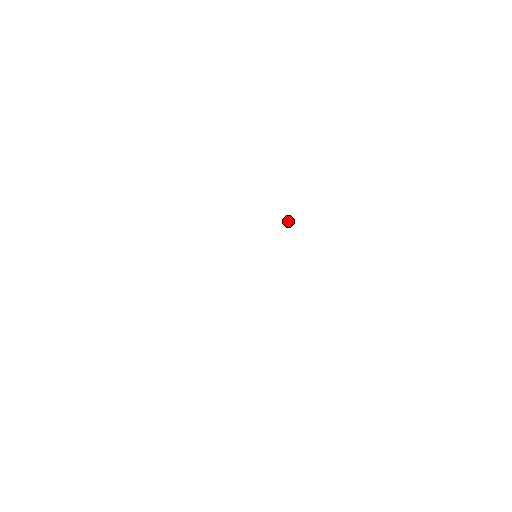
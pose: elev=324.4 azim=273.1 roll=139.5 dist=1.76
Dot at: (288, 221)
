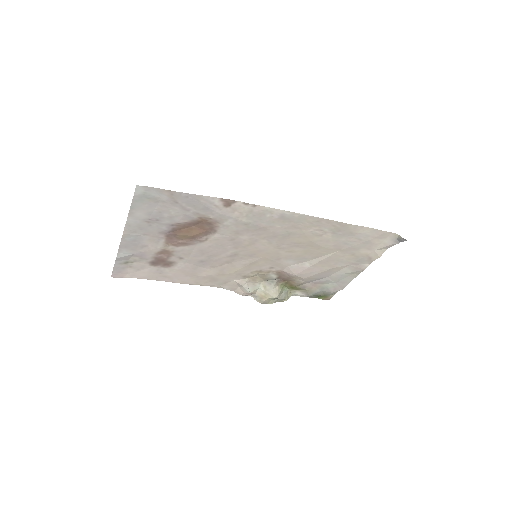
Dot at: (271, 280)
